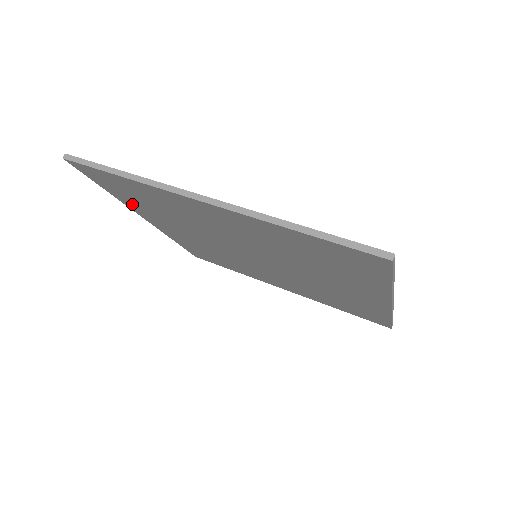
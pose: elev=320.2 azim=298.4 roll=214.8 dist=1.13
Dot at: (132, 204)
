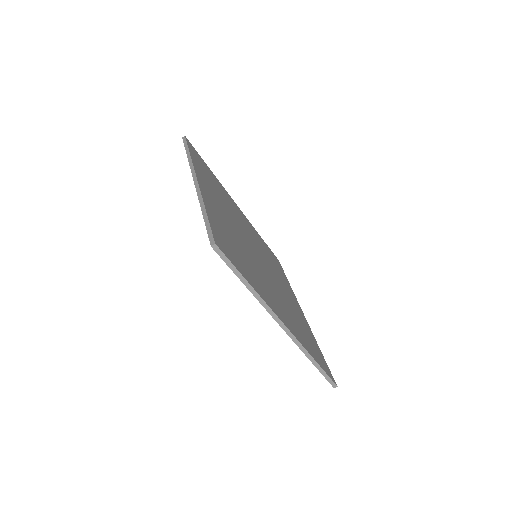
Dot at: occluded
